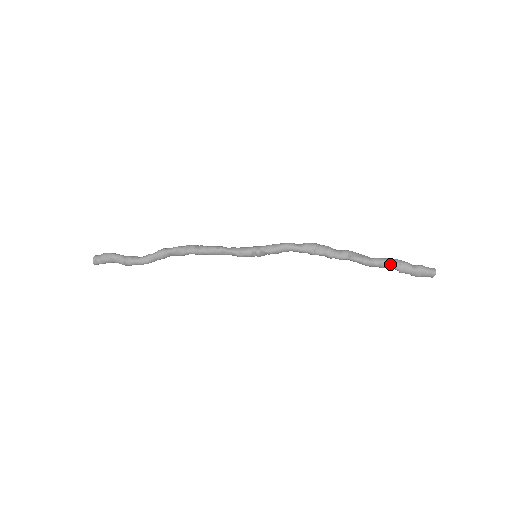
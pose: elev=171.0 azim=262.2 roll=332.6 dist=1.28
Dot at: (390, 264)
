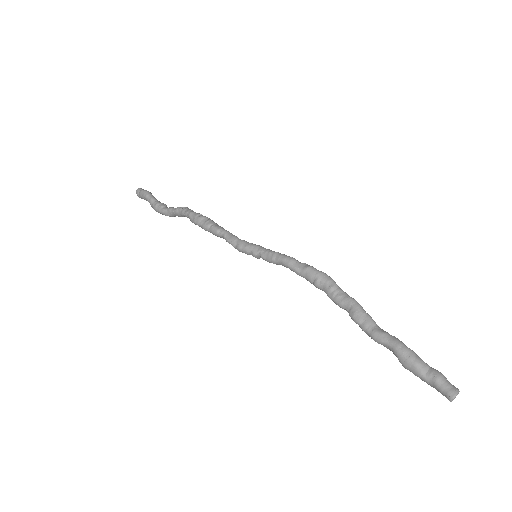
Dot at: (393, 352)
